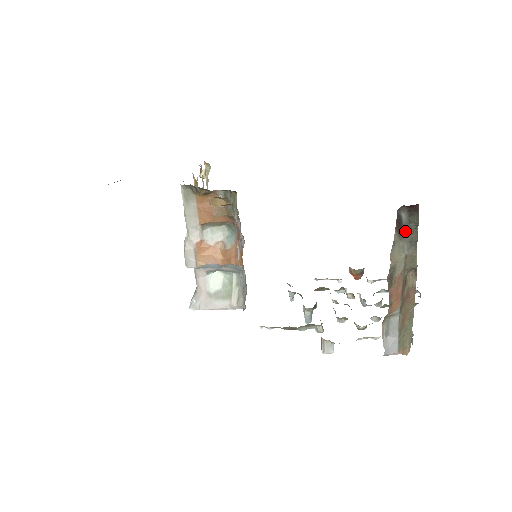
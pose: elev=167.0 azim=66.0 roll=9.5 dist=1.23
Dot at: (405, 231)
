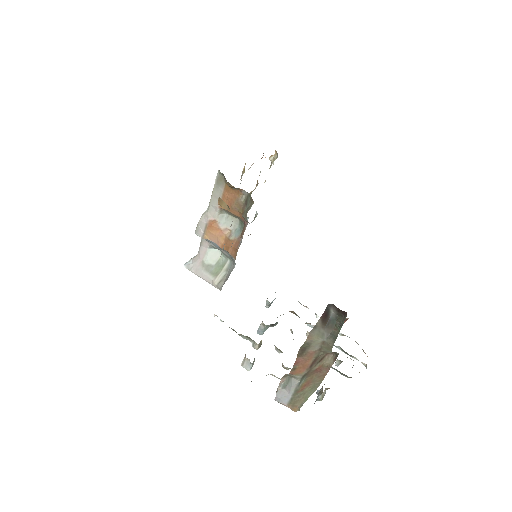
Dot at: (329, 323)
